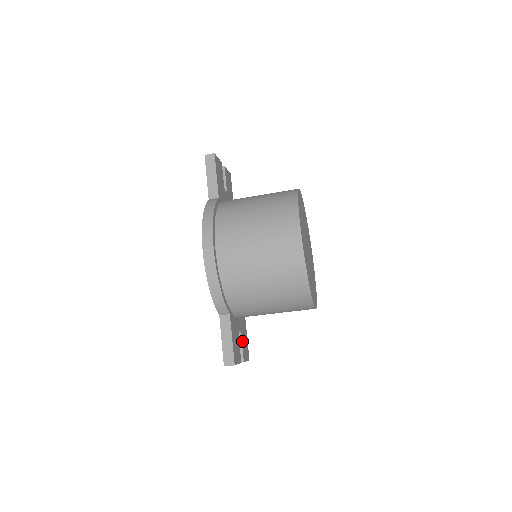
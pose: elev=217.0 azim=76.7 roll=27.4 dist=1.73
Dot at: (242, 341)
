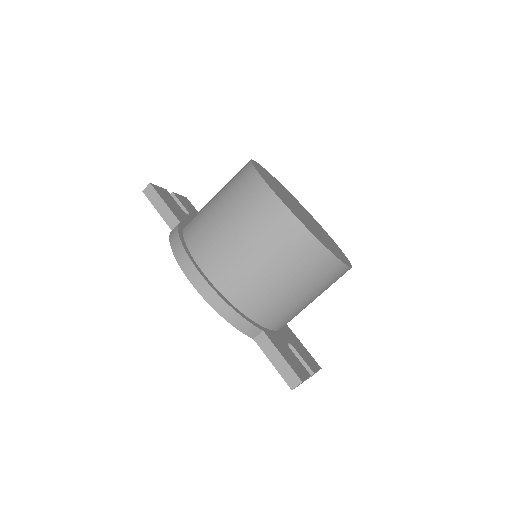
Dot at: (298, 352)
